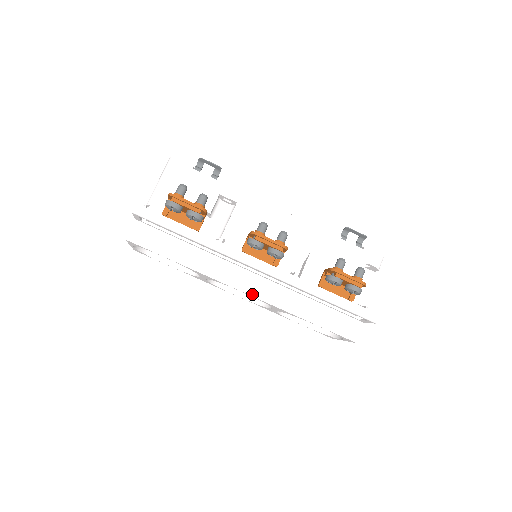
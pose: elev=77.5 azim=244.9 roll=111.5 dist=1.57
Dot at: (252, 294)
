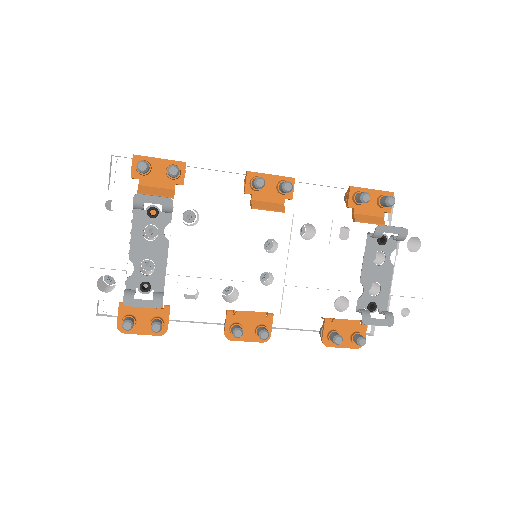
Dot at: occluded
